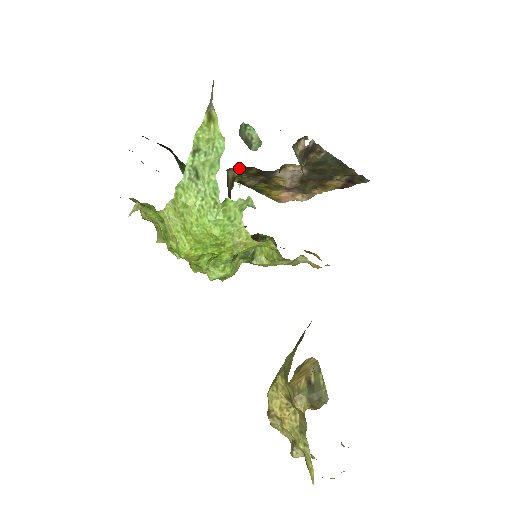
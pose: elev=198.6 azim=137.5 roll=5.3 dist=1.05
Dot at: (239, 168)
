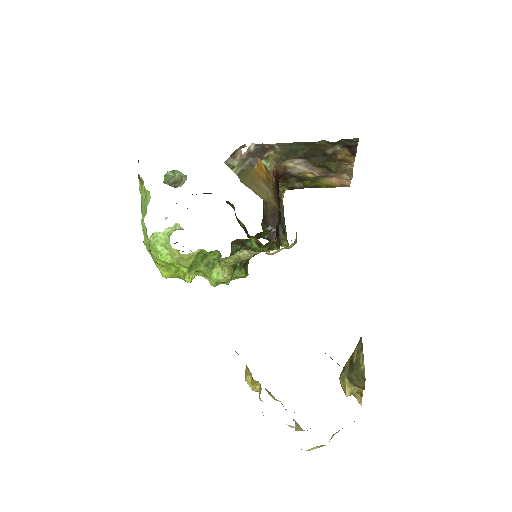
Dot at: occluded
